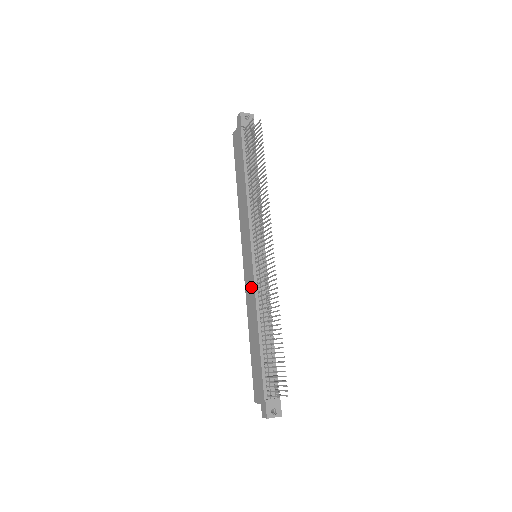
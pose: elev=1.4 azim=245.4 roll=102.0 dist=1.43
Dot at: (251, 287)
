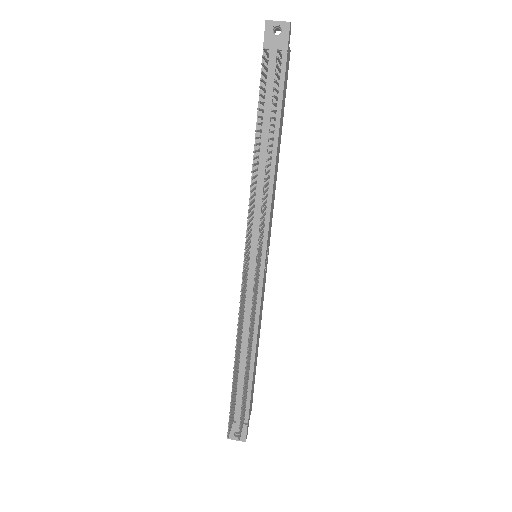
Dot at: occluded
